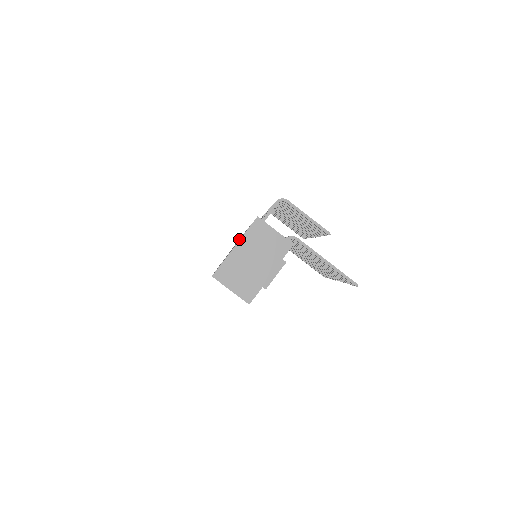
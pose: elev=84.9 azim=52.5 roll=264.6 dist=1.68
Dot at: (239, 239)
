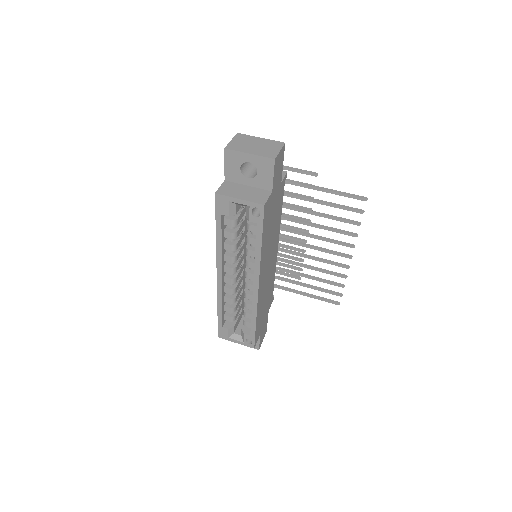
Dot at: occluded
